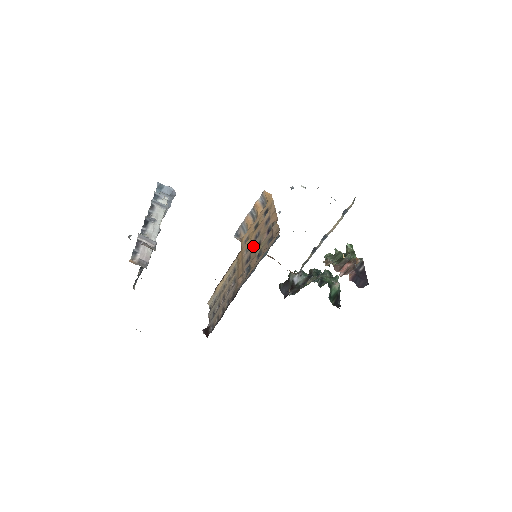
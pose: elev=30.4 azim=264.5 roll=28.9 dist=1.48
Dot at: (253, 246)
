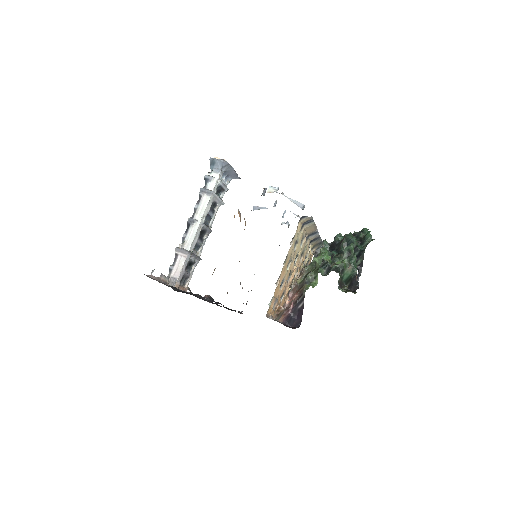
Dot at: occluded
